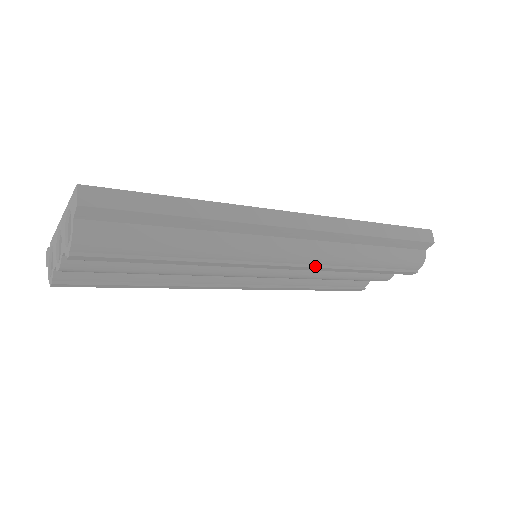
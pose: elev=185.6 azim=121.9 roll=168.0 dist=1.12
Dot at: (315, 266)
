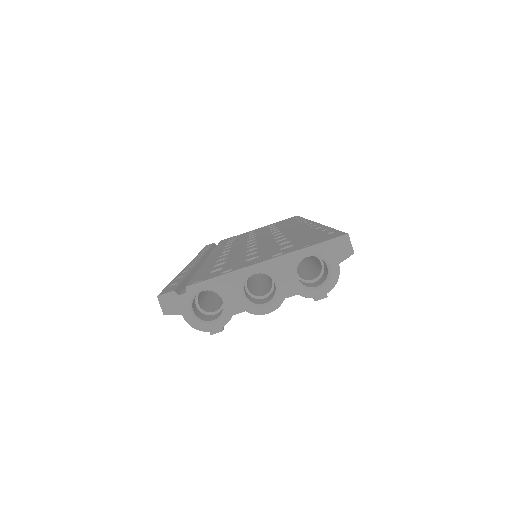
Dot at: occluded
